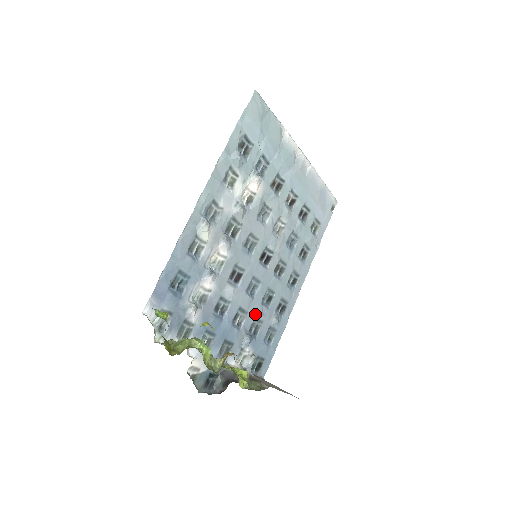
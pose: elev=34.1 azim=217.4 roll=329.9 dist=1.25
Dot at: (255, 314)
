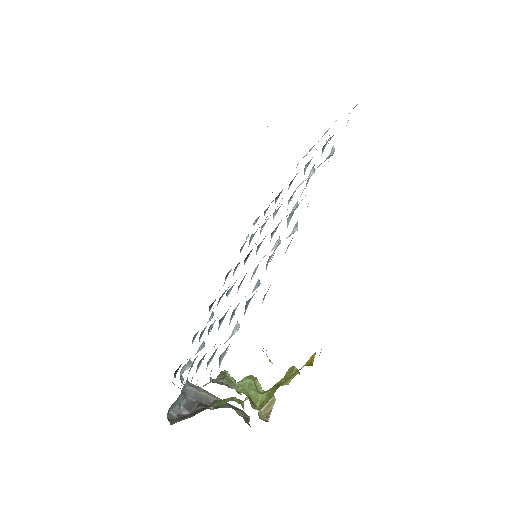
Dot at: occluded
